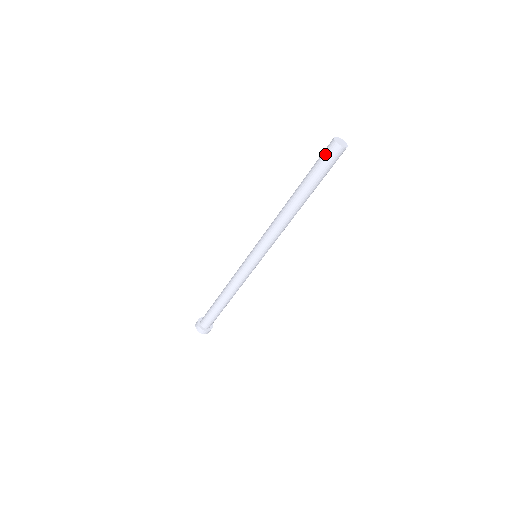
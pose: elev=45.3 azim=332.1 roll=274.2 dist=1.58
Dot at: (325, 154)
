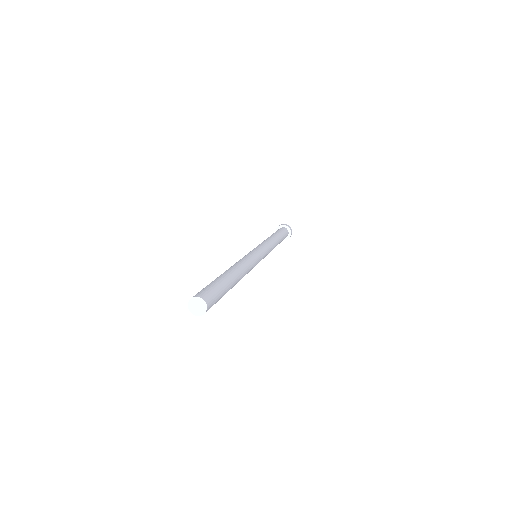
Dot at: occluded
